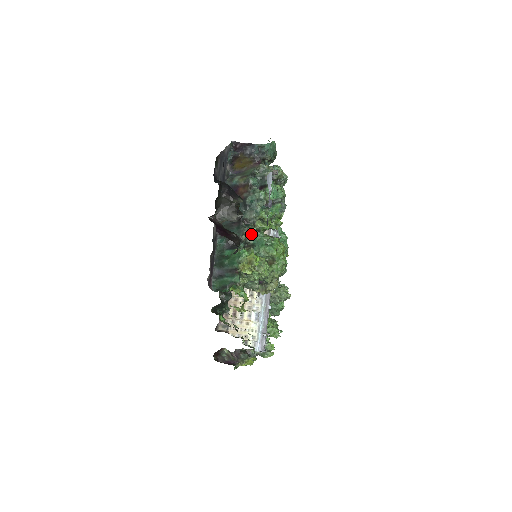
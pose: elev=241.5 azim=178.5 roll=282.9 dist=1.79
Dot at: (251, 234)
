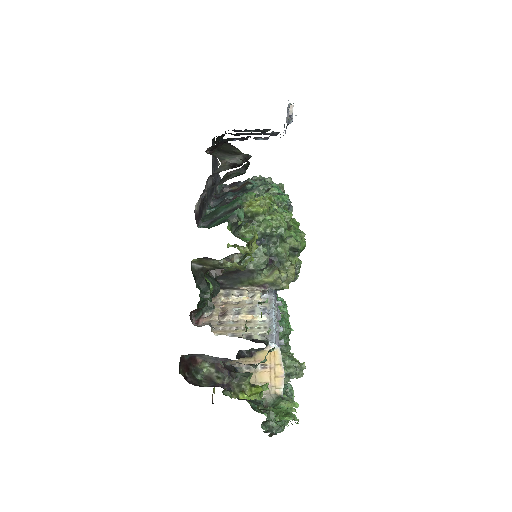
Dot at: occluded
